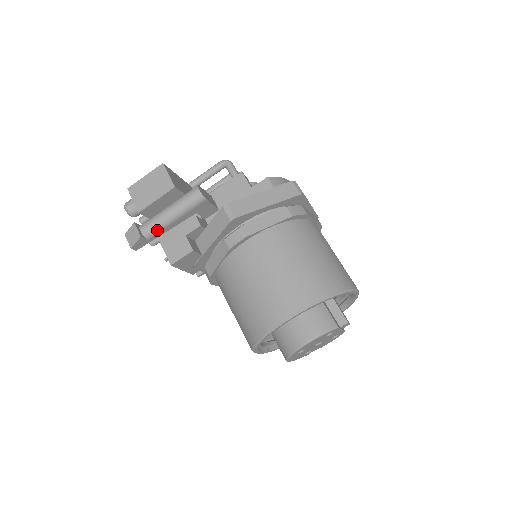
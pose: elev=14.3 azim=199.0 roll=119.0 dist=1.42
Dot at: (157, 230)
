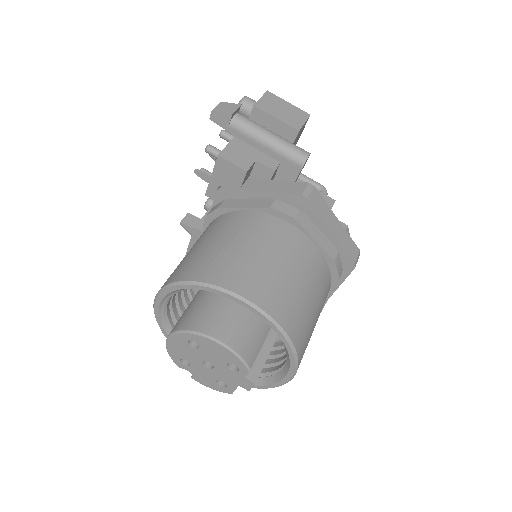
Dot at: (245, 130)
